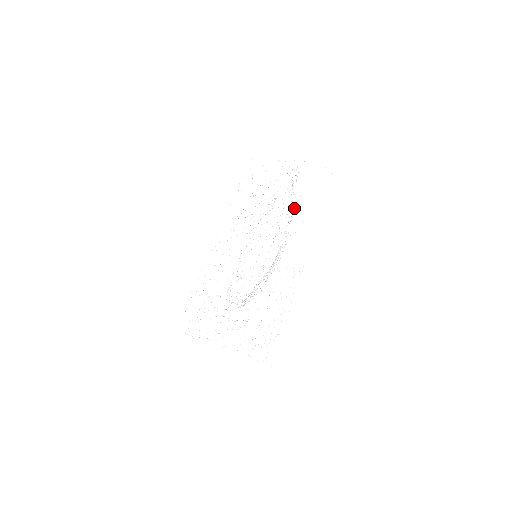
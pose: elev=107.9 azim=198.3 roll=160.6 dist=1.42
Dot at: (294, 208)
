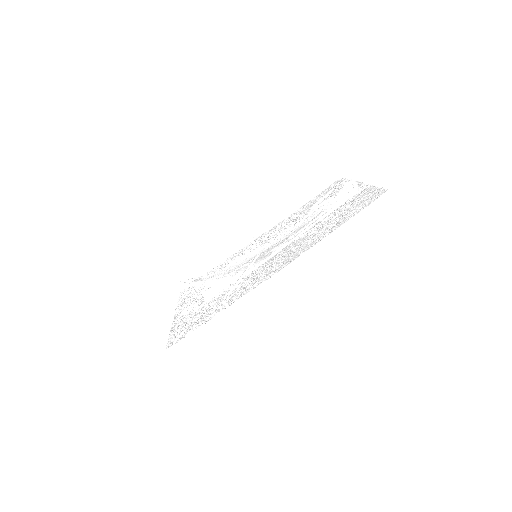
Dot at: (314, 226)
